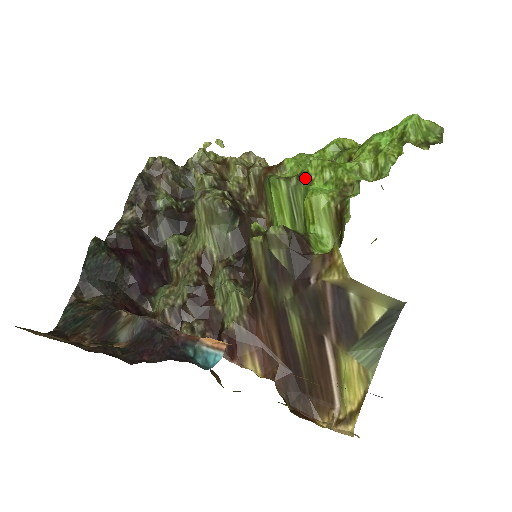
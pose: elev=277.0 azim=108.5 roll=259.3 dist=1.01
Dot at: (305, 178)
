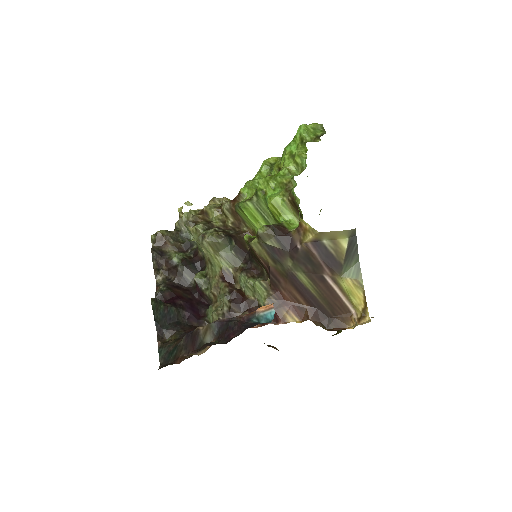
Dot at: (260, 193)
